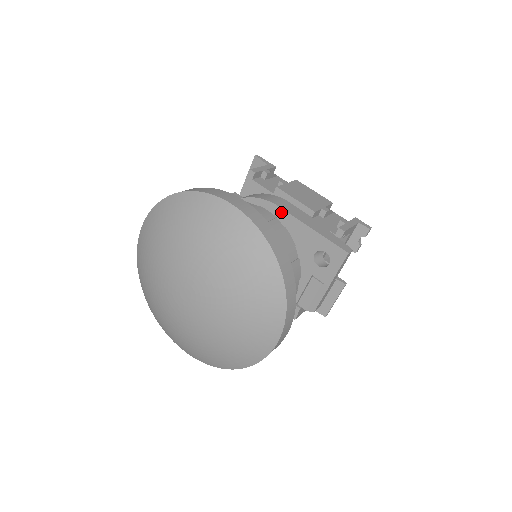
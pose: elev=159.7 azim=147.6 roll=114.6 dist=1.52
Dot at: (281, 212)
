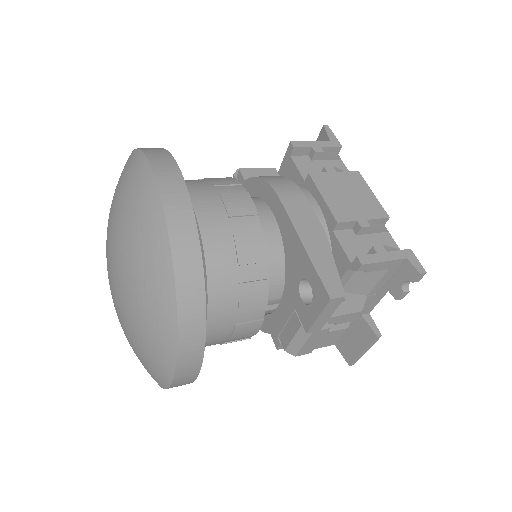
Dot at: (281, 209)
